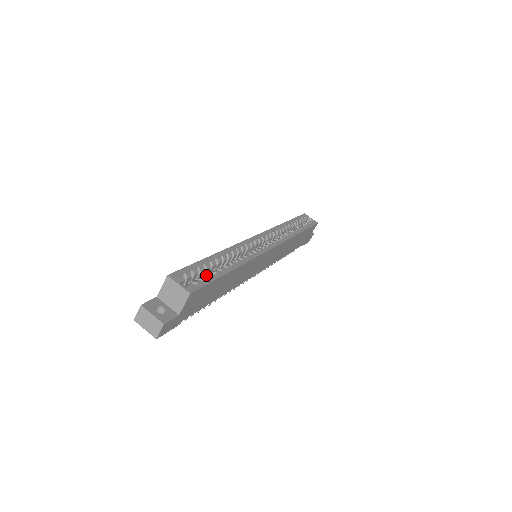
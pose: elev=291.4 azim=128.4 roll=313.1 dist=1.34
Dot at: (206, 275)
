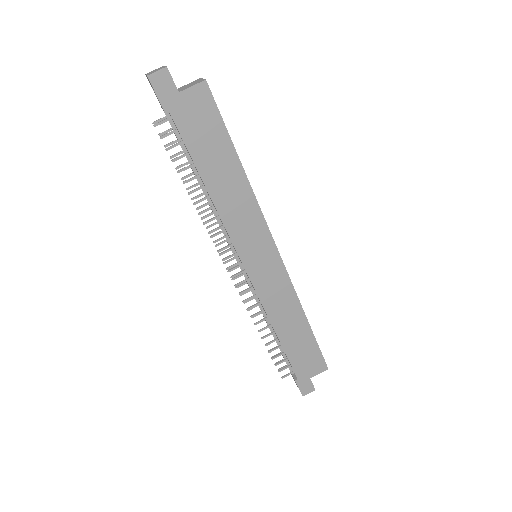
Dot at: occluded
